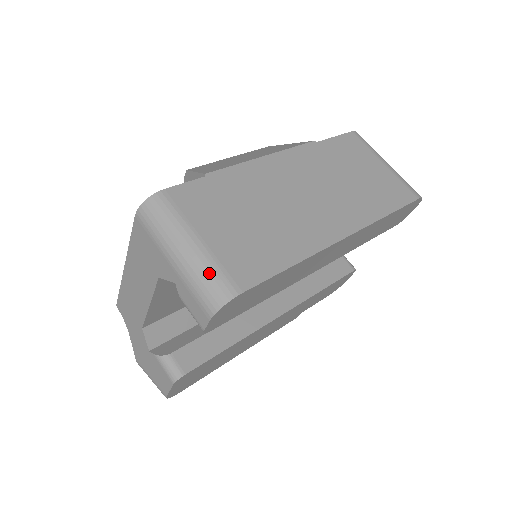
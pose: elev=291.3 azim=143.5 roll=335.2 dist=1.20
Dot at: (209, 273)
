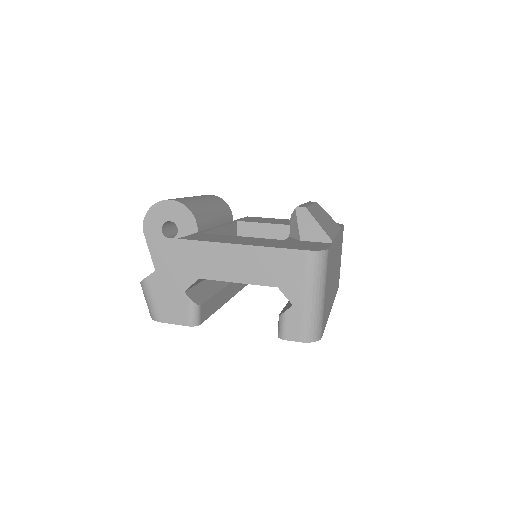
Dot at: (320, 319)
